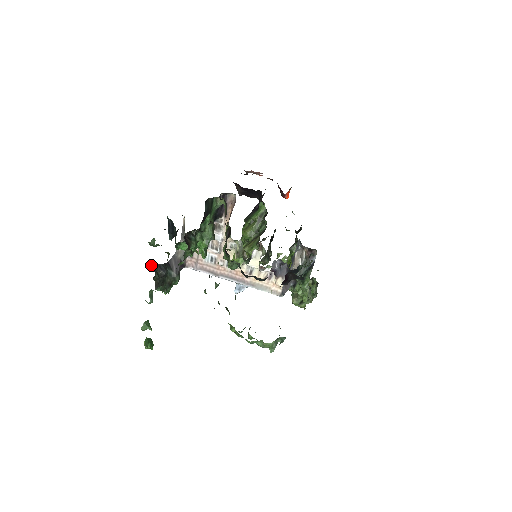
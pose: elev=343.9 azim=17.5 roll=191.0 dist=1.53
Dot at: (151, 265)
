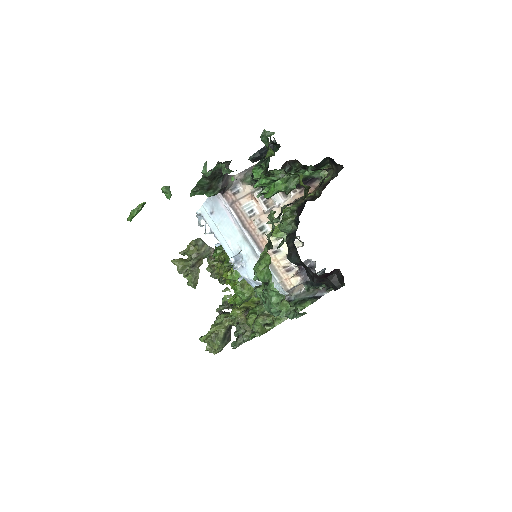
Dot at: occluded
